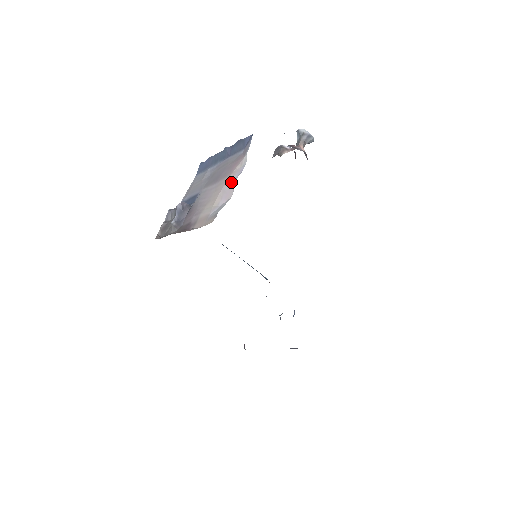
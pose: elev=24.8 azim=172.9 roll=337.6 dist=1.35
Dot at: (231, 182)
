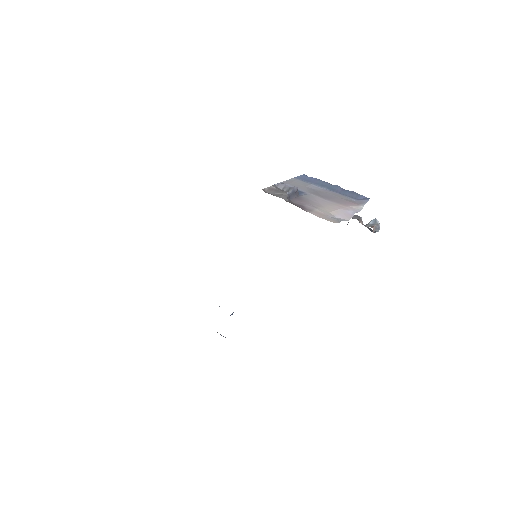
Dot at: (349, 211)
